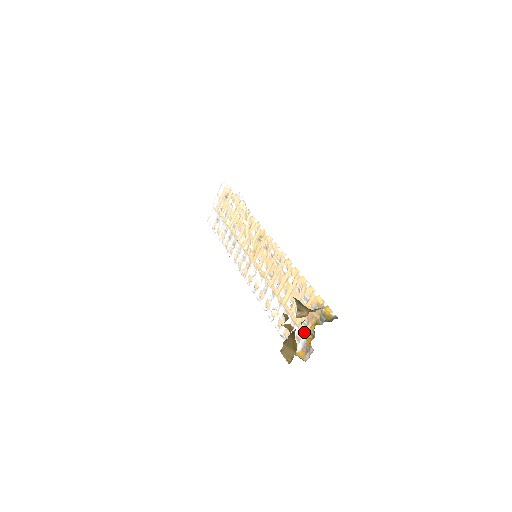
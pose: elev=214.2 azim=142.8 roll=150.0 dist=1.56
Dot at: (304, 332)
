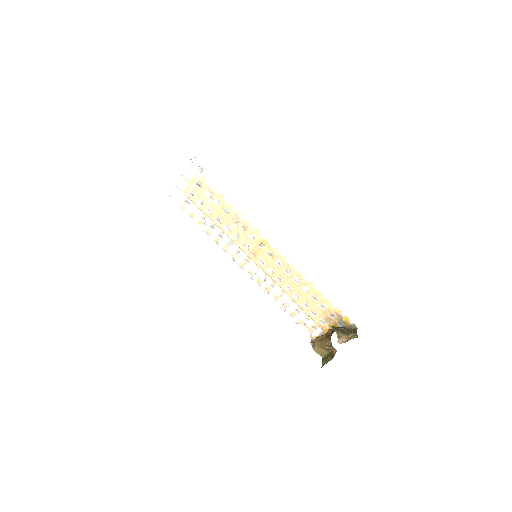
Dot at: (322, 327)
